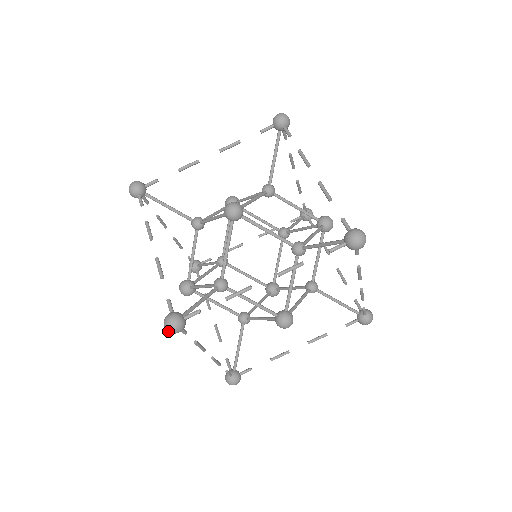
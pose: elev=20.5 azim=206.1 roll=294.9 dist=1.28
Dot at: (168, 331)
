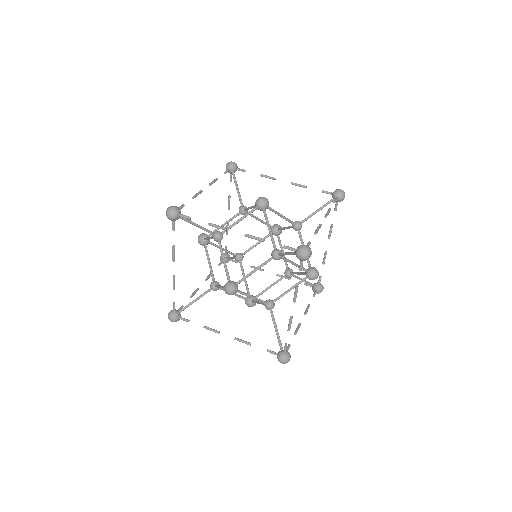
Dot at: (166, 212)
